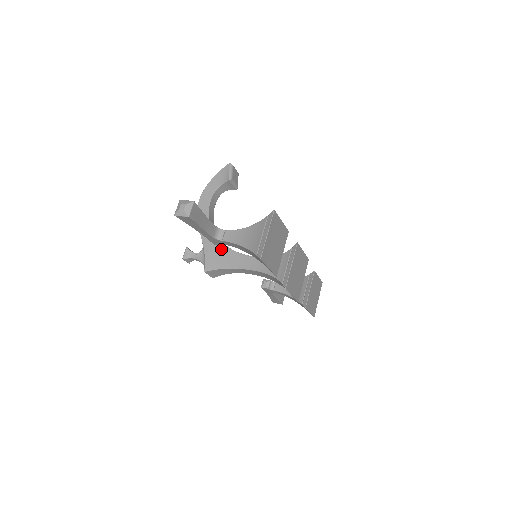
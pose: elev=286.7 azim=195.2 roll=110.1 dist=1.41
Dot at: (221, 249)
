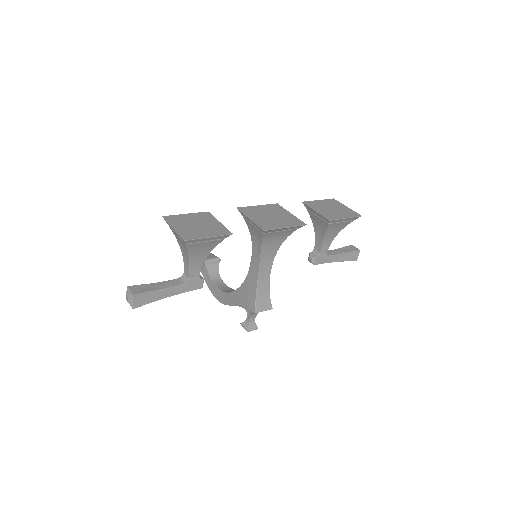
Dot at: (244, 289)
